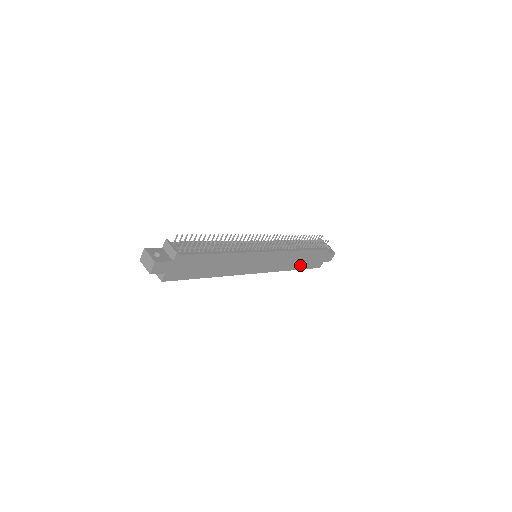
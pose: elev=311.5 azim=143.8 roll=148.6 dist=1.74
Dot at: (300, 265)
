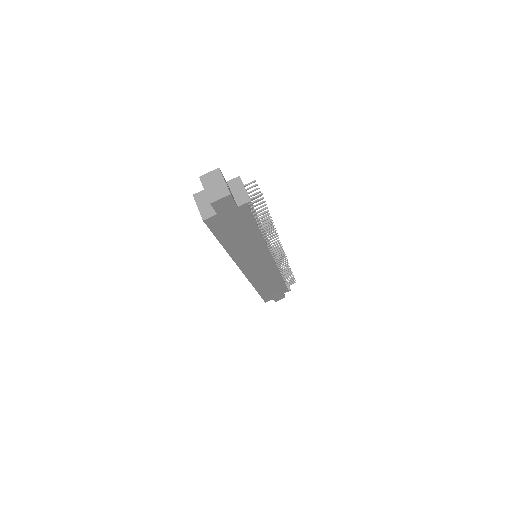
Dot at: (264, 290)
